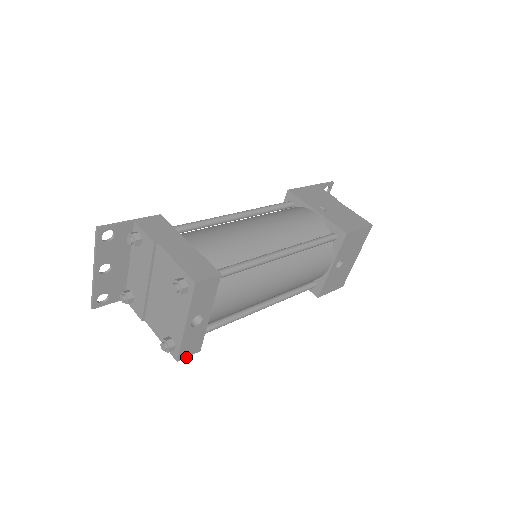
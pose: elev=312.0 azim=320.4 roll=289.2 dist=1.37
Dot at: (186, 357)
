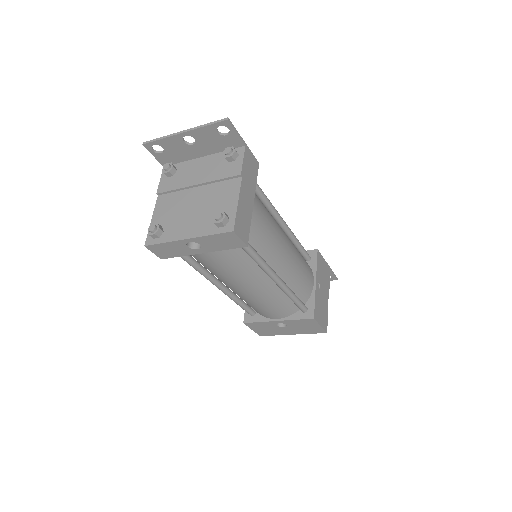
Dot at: (151, 251)
